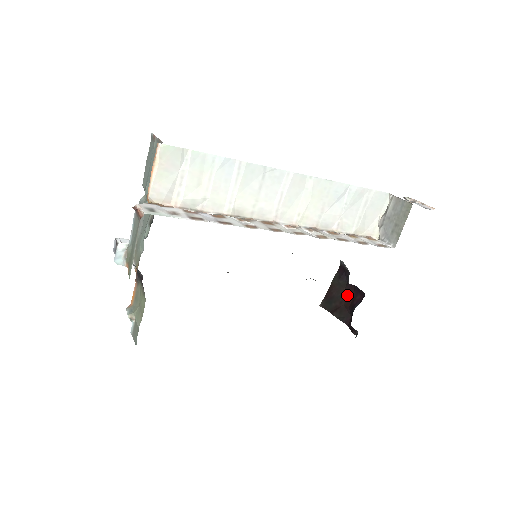
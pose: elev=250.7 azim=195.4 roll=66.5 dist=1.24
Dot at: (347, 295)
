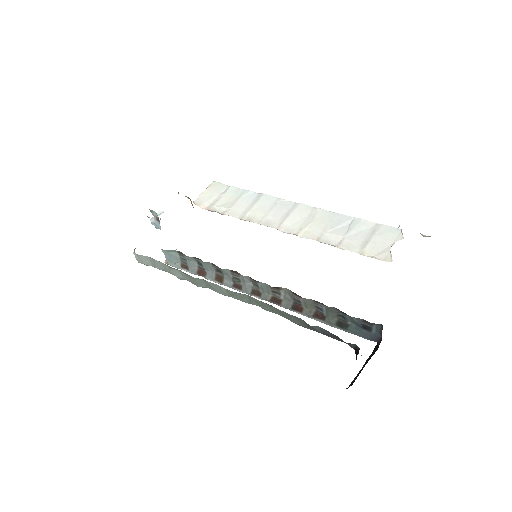
Dot at: occluded
